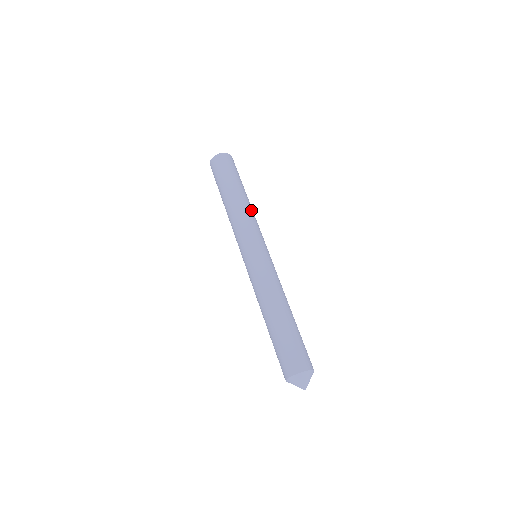
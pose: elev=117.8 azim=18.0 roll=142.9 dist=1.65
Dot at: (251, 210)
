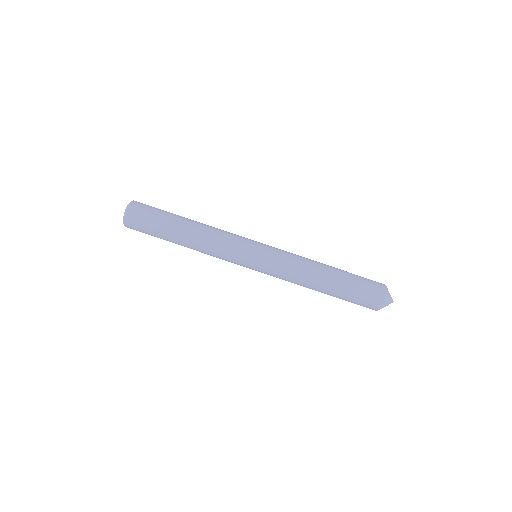
Dot at: (206, 239)
